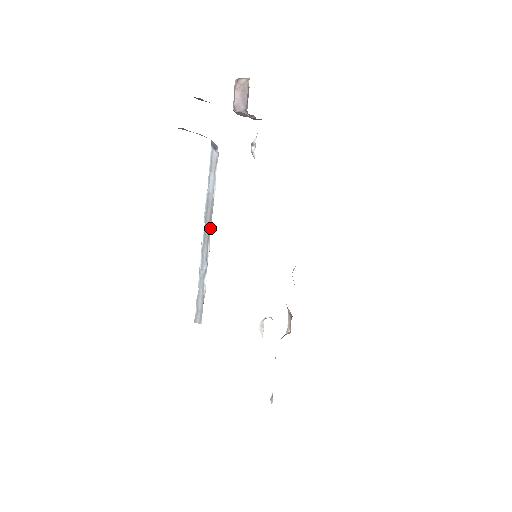
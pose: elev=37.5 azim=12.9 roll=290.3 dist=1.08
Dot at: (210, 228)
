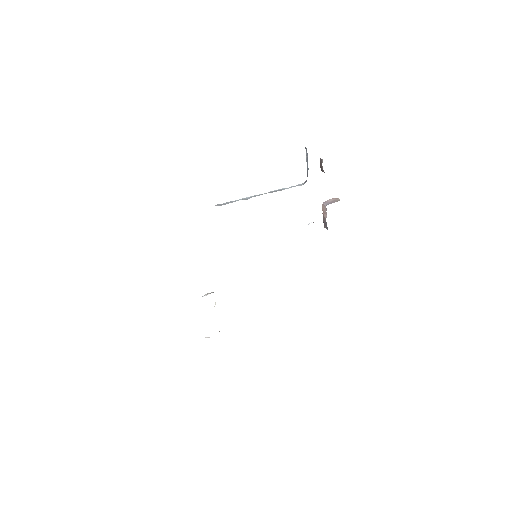
Dot at: occluded
